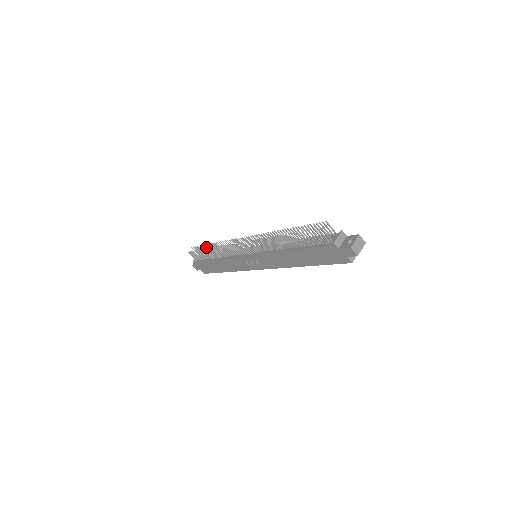
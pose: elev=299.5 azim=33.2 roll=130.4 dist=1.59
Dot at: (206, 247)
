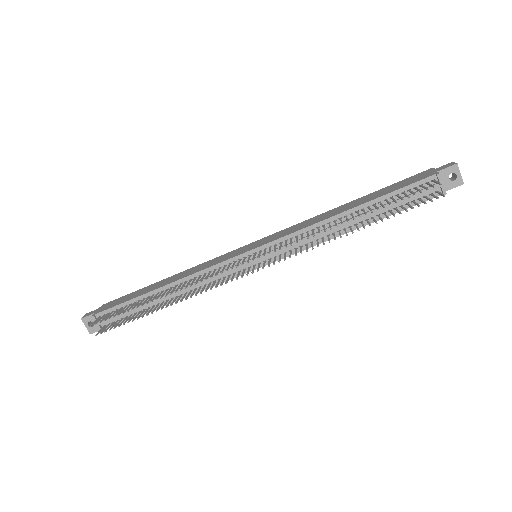
Dot at: (134, 307)
